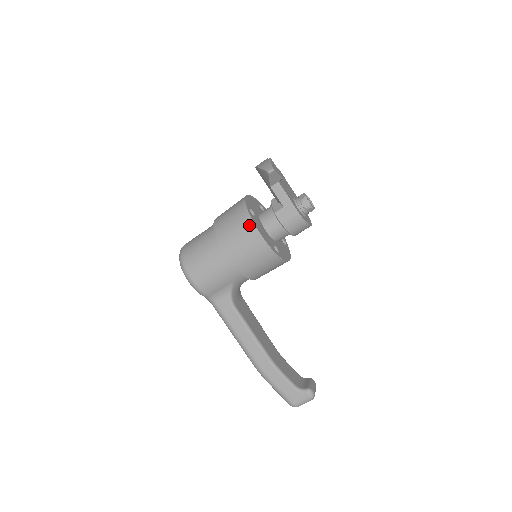
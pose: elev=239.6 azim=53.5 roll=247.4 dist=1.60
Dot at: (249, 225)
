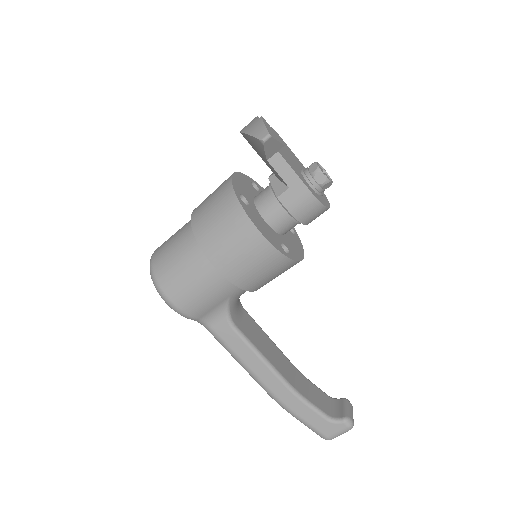
Dot at: (243, 221)
